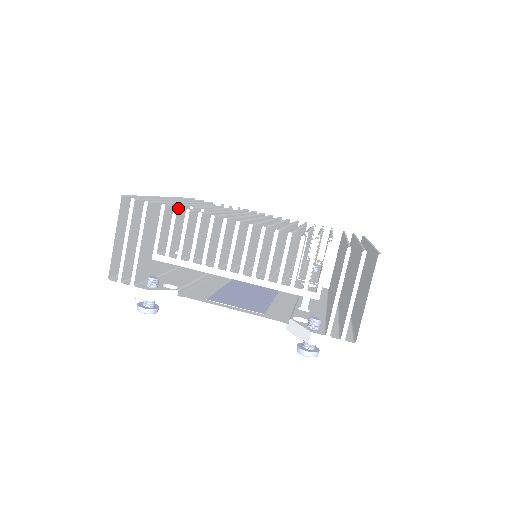
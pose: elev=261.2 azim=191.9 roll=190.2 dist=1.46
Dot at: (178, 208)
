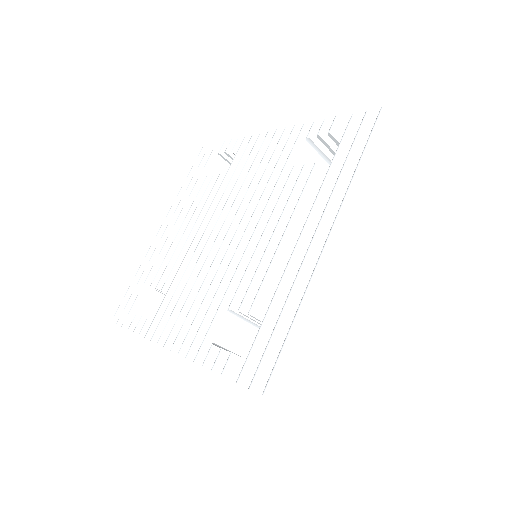
Dot at: (136, 330)
